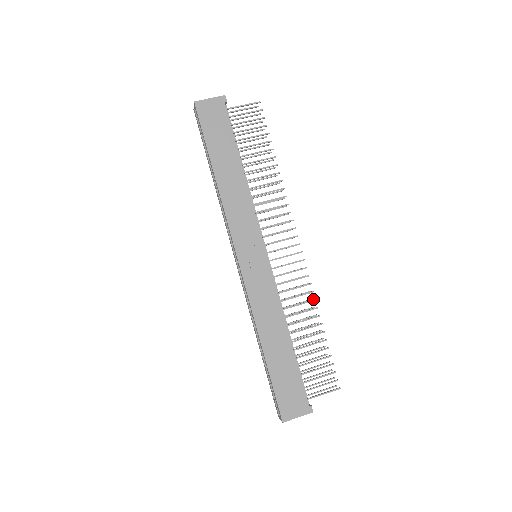
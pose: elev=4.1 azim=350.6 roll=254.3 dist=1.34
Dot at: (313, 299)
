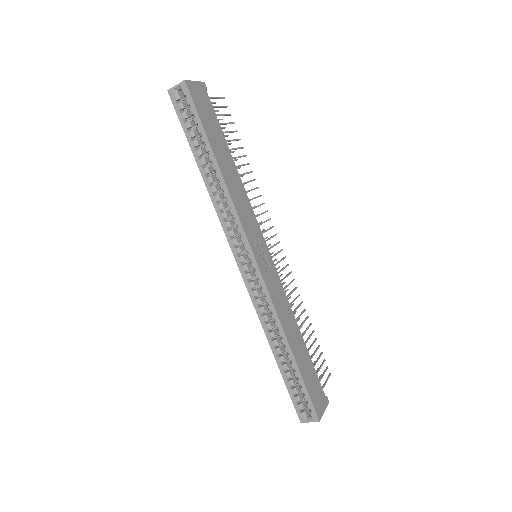
Dot at: occluded
